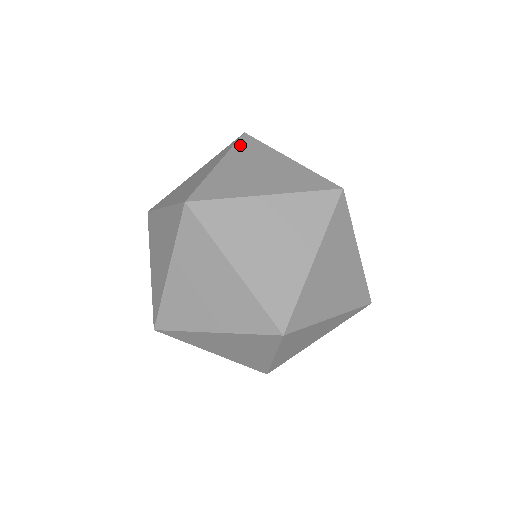
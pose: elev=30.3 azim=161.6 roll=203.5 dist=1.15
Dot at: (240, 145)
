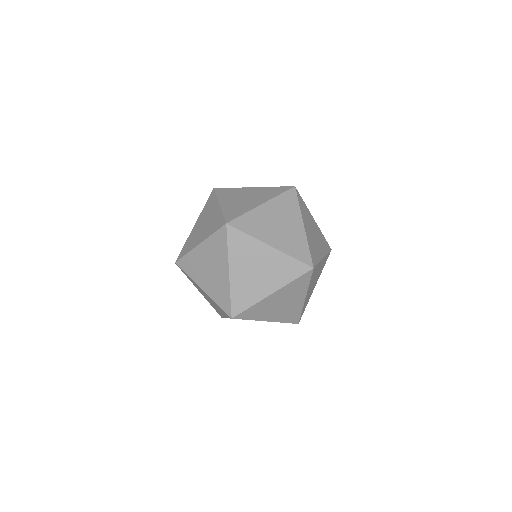
Dot at: (207, 203)
